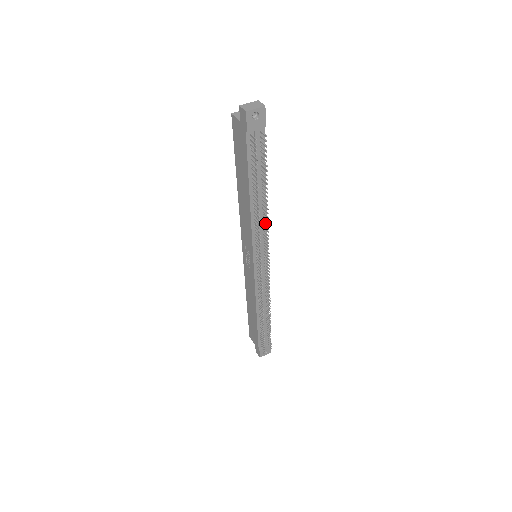
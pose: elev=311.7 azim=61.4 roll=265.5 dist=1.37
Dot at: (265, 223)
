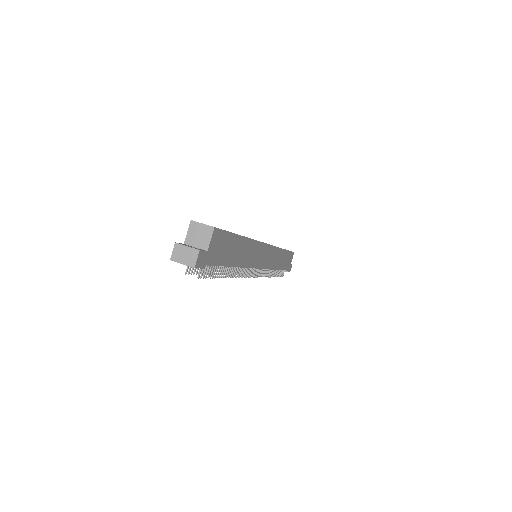
Dot at: (246, 267)
